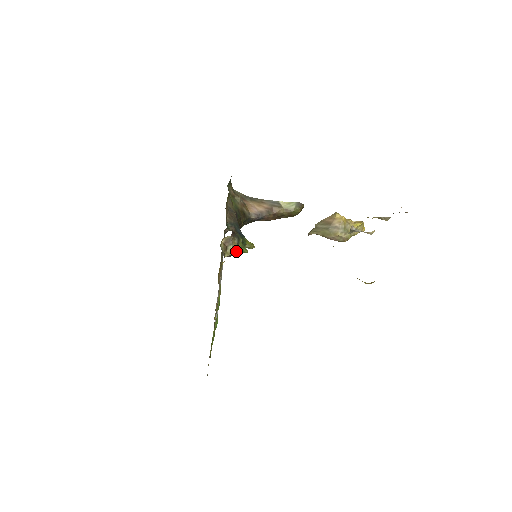
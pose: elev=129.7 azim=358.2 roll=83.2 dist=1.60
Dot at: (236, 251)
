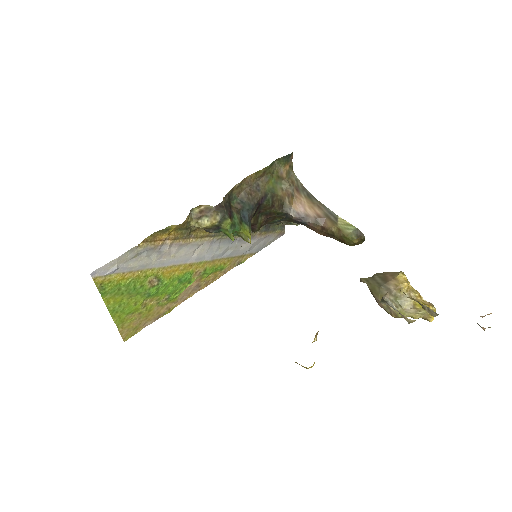
Dot at: (223, 232)
